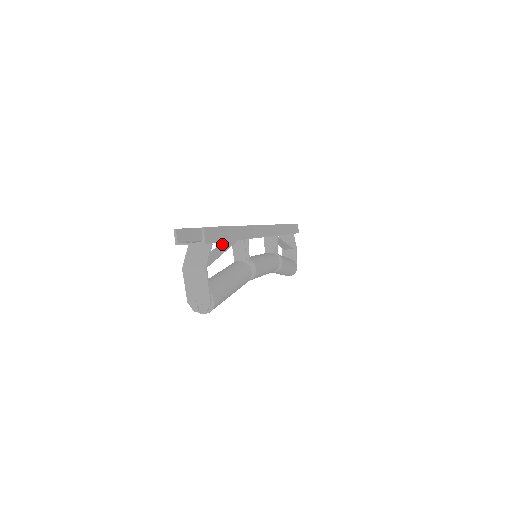
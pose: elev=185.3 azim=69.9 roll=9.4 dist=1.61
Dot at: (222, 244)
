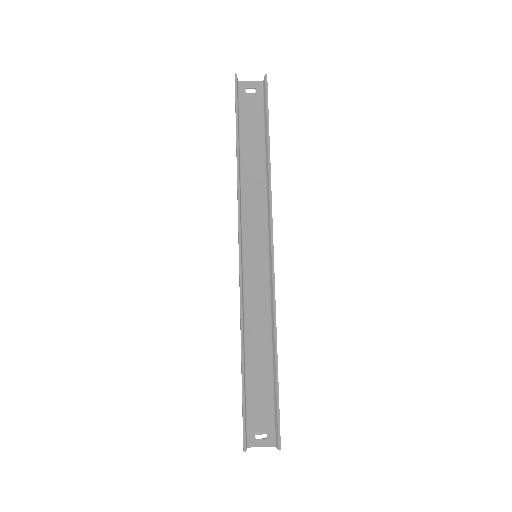
Dot at: (253, 350)
